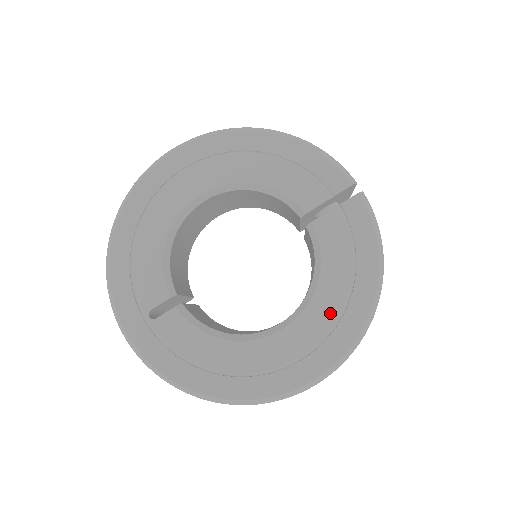
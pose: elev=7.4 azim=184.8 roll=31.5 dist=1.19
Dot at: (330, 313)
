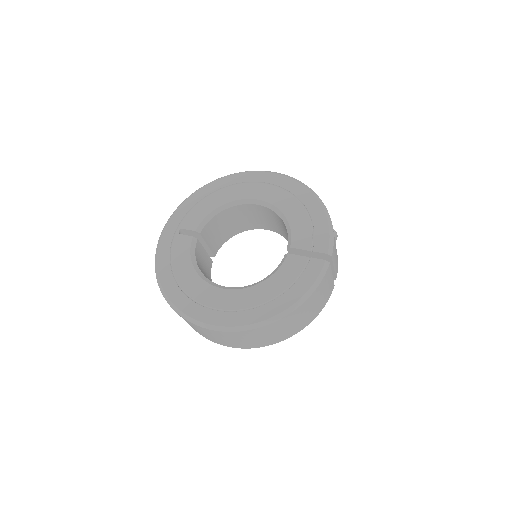
Dot at: (249, 302)
